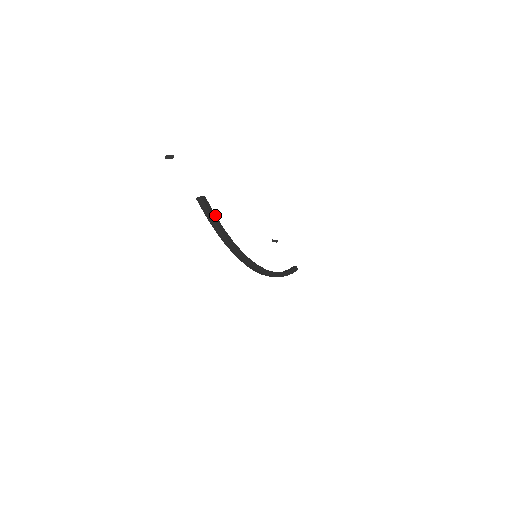
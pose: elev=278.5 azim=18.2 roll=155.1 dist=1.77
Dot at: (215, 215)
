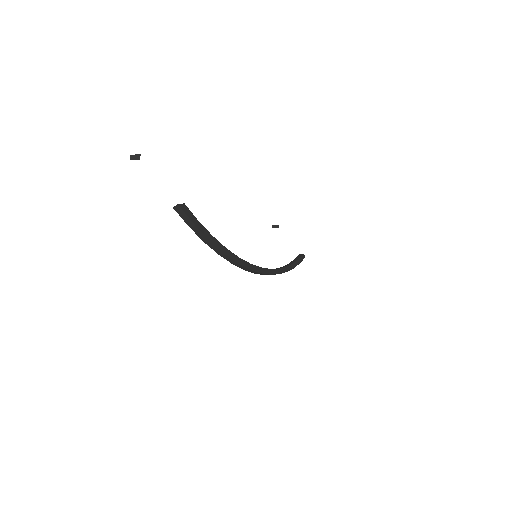
Dot at: (200, 223)
